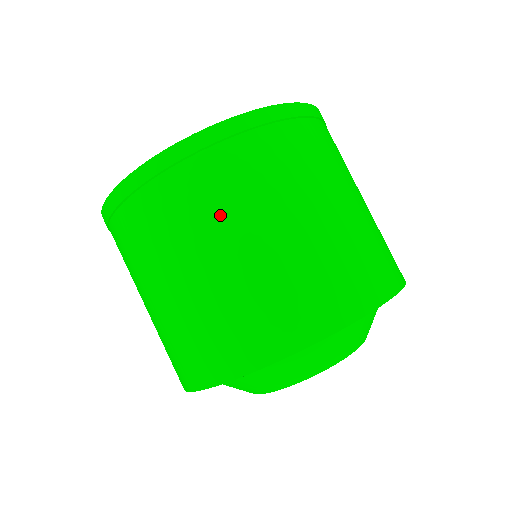
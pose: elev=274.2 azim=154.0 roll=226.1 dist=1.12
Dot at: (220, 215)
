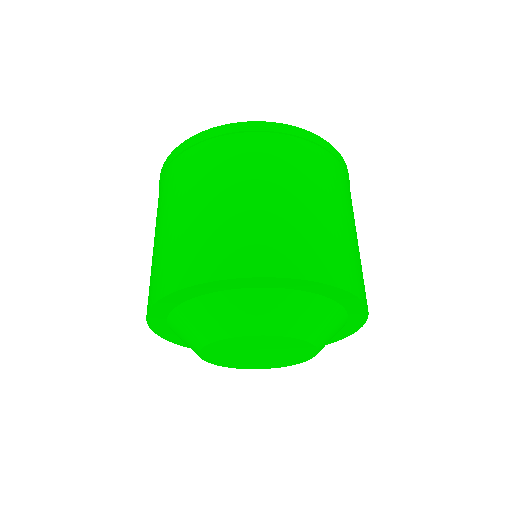
Dot at: (168, 199)
